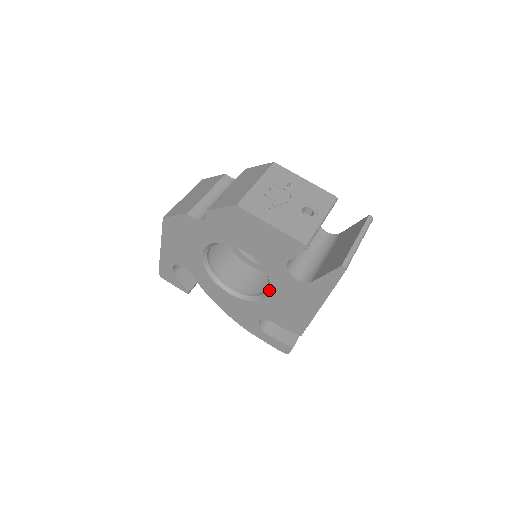
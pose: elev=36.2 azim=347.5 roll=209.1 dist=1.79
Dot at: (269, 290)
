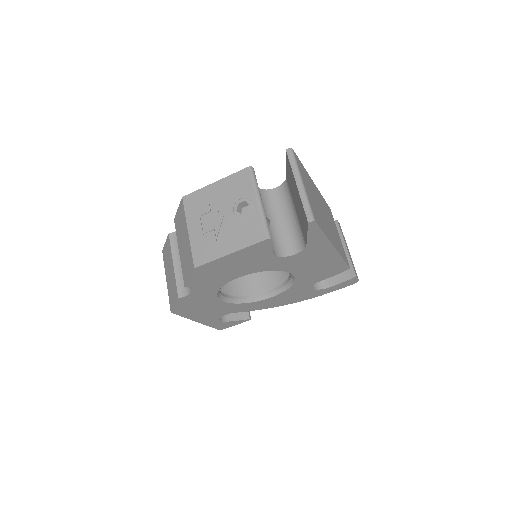
Dot at: occluded
